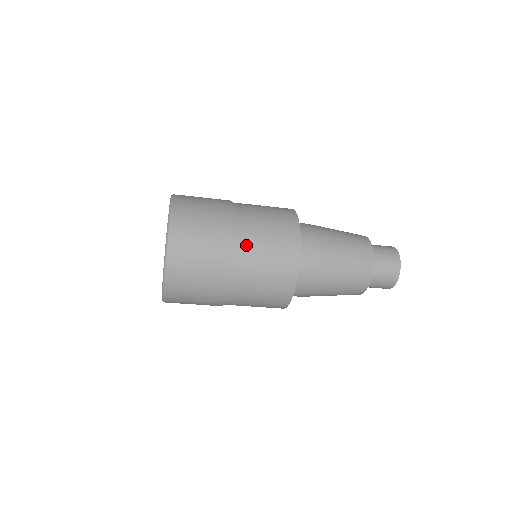
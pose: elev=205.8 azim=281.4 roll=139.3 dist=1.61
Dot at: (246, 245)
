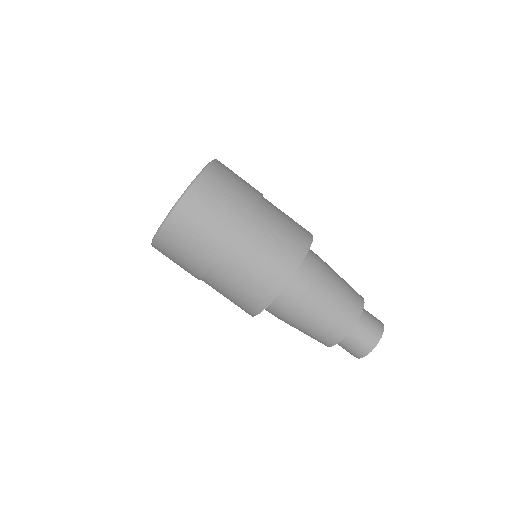
Dot at: (272, 204)
